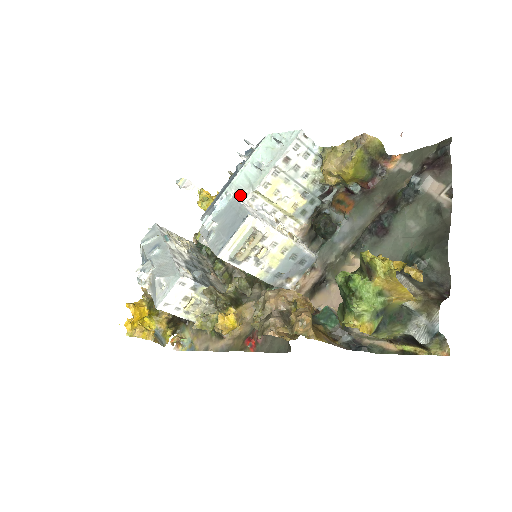
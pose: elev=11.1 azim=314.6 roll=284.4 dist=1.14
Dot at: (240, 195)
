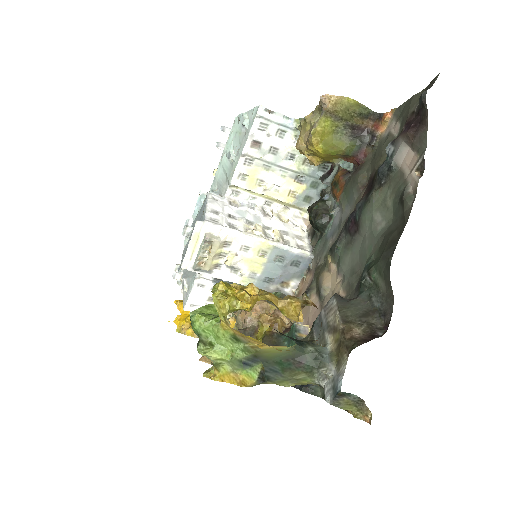
Dot at: (221, 191)
